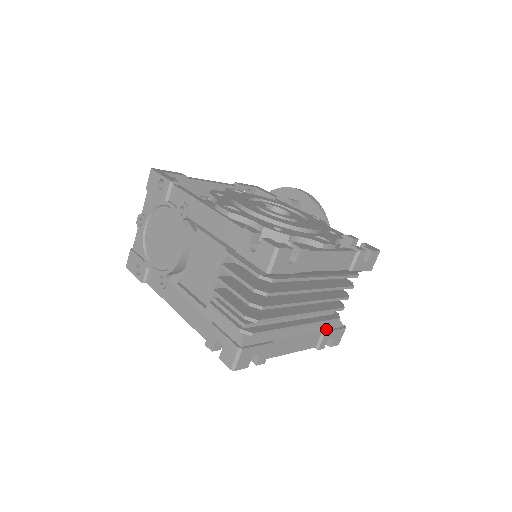
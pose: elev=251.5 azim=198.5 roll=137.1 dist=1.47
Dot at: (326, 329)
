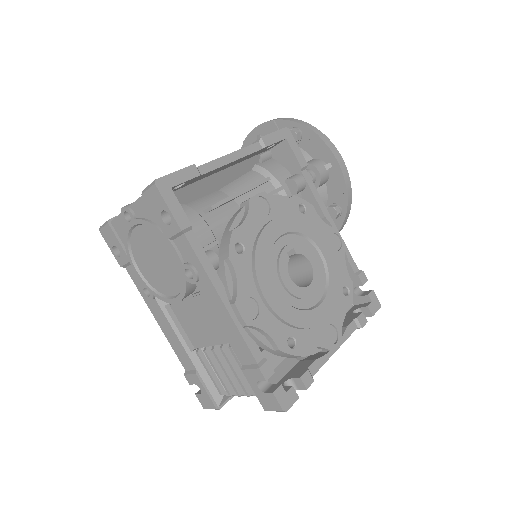
Dot at: occluded
